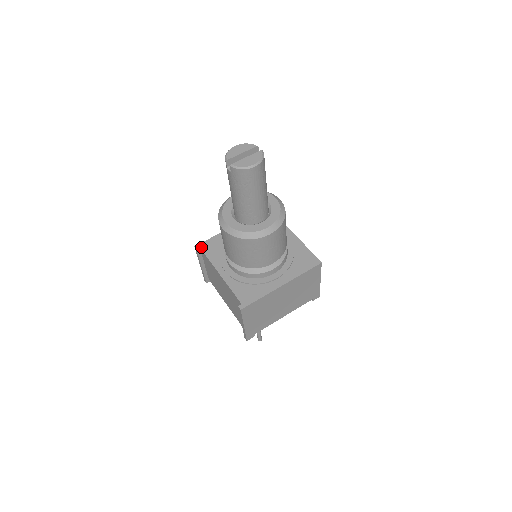
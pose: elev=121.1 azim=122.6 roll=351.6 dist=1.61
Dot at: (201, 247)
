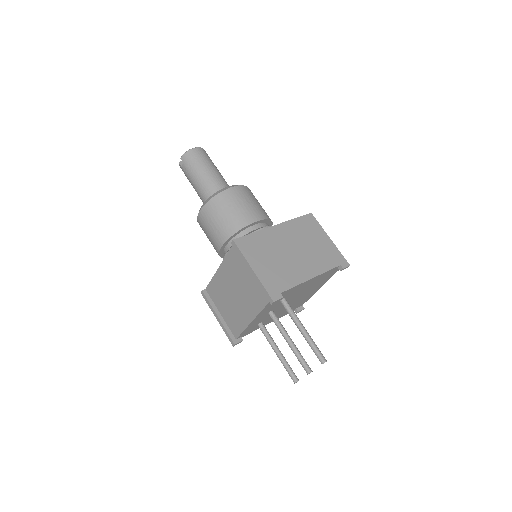
Dot at: (206, 288)
